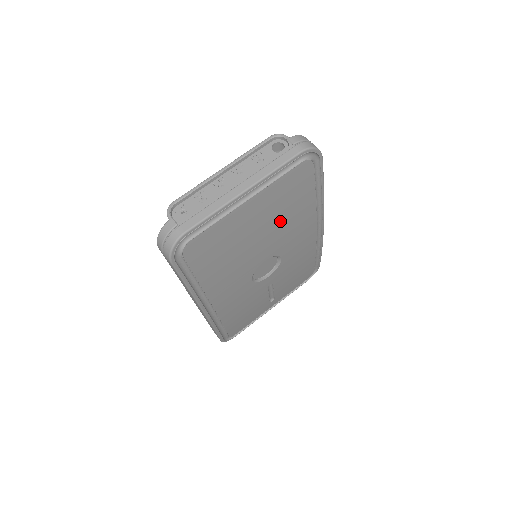
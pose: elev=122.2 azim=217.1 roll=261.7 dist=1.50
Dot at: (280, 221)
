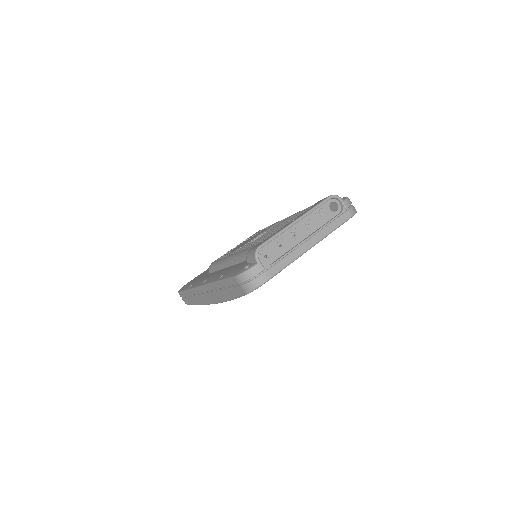
Dot at: occluded
